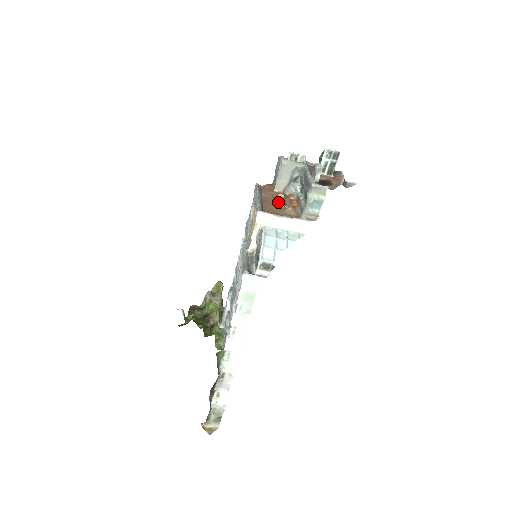
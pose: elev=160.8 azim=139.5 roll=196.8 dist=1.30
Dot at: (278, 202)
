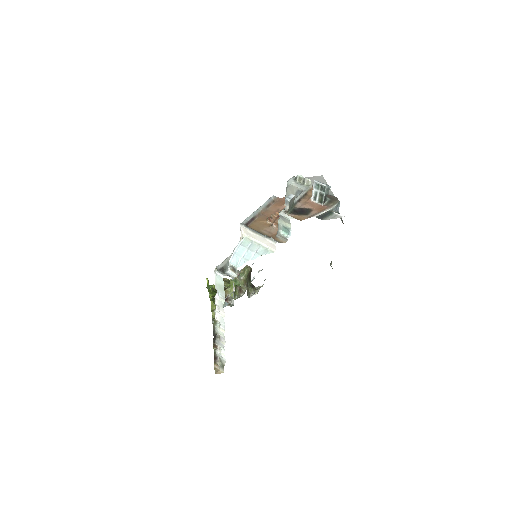
Dot at: (267, 219)
